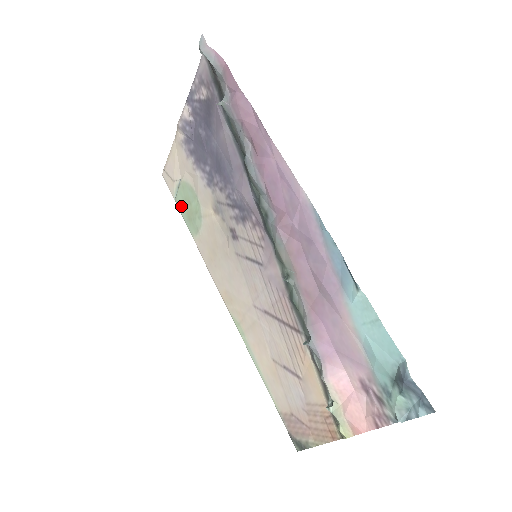
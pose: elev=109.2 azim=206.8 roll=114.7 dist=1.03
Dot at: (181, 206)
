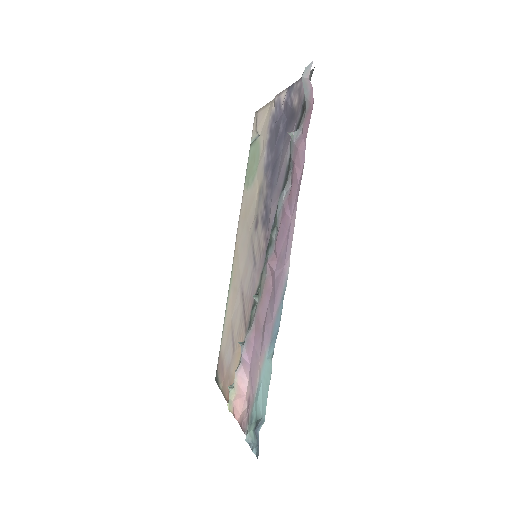
Dot at: (250, 154)
